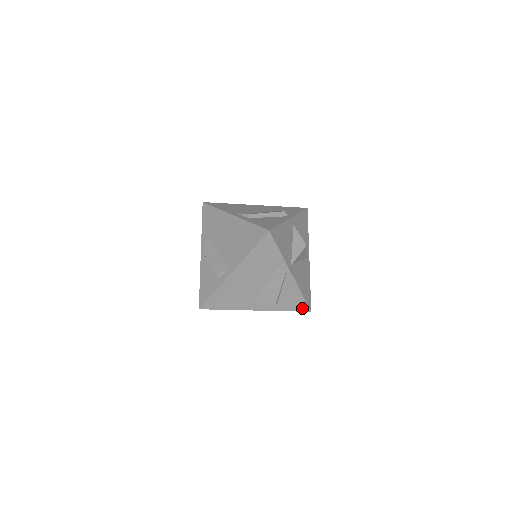
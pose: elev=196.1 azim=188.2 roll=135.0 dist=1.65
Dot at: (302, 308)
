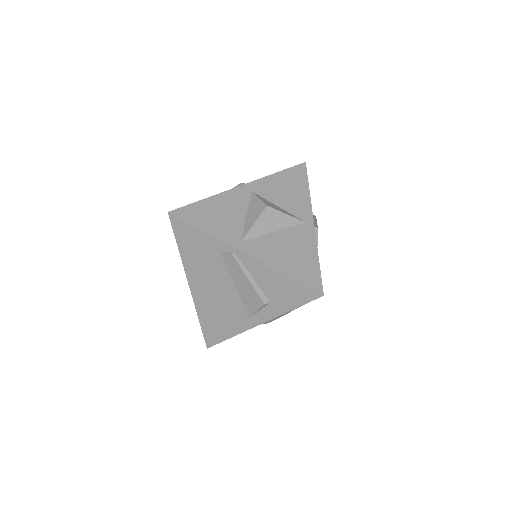
Dot at: (306, 296)
